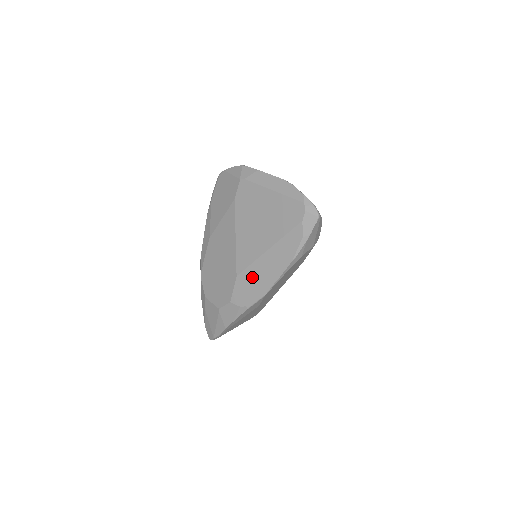
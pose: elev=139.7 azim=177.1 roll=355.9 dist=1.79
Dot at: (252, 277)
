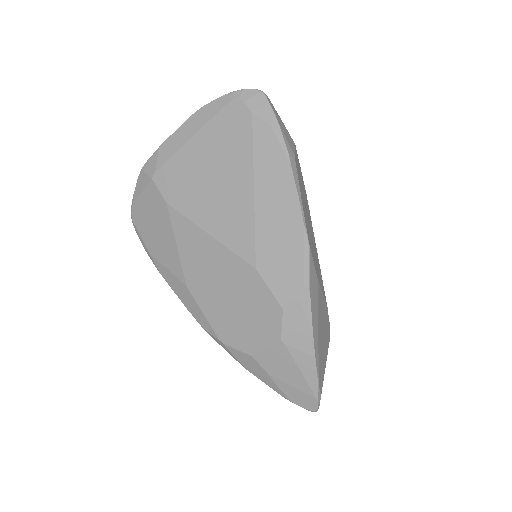
Dot at: (272, 244)
